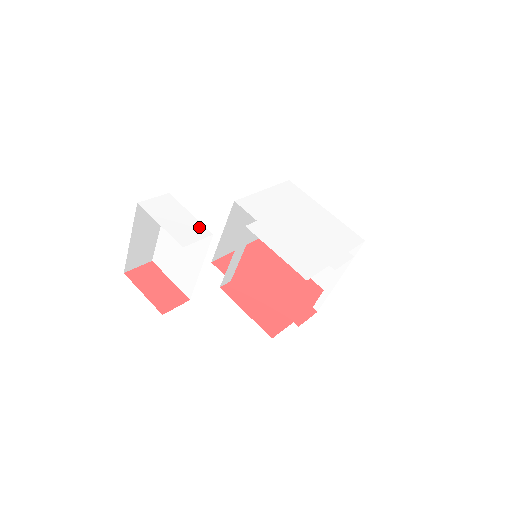
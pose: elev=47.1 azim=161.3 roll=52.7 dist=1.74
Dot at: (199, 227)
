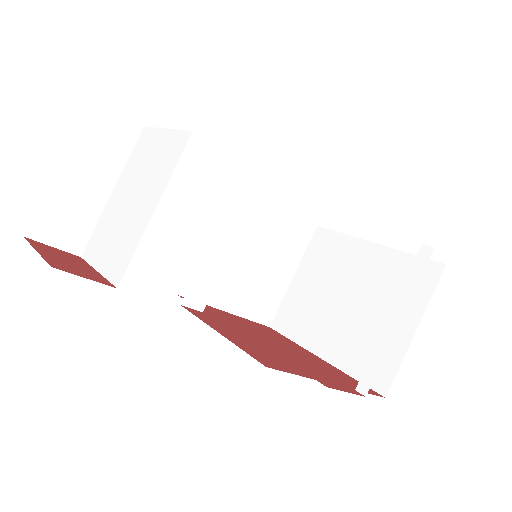
Dot at: occluded
